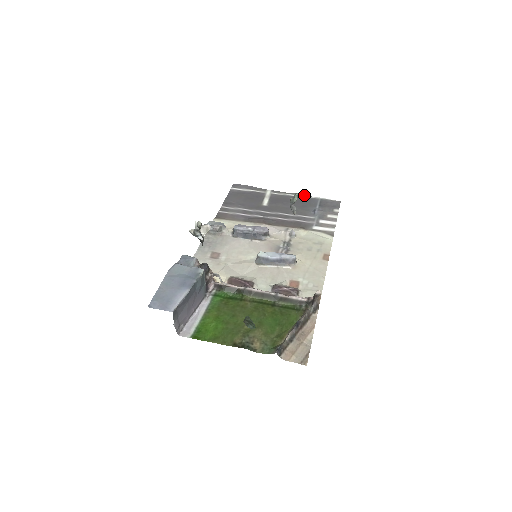
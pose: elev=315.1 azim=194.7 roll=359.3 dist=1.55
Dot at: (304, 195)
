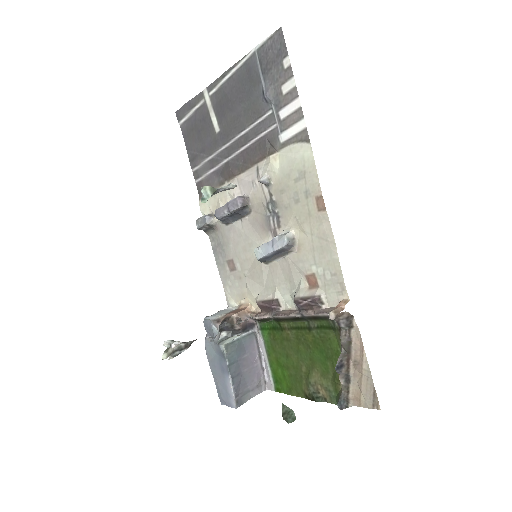
Dot at: (237, 62)
